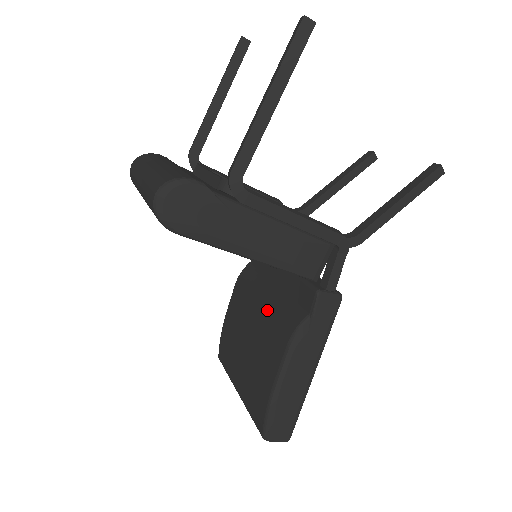
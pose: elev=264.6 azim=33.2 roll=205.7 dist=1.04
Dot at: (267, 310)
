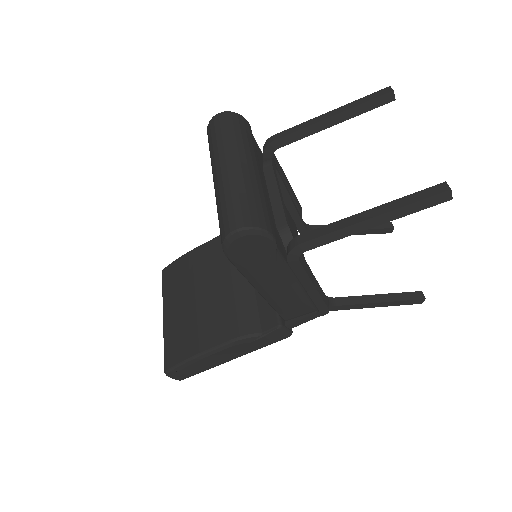
Dot at: (232, 294)
